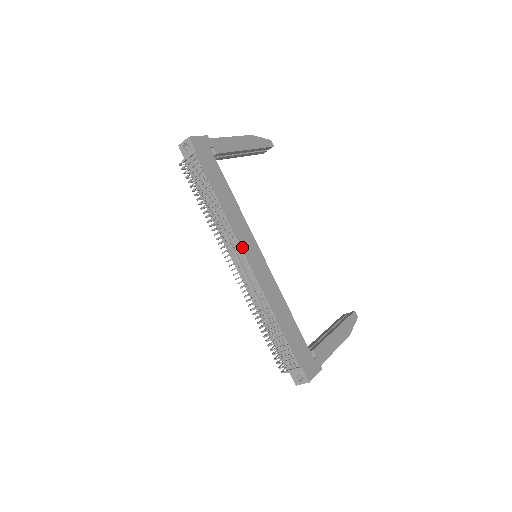
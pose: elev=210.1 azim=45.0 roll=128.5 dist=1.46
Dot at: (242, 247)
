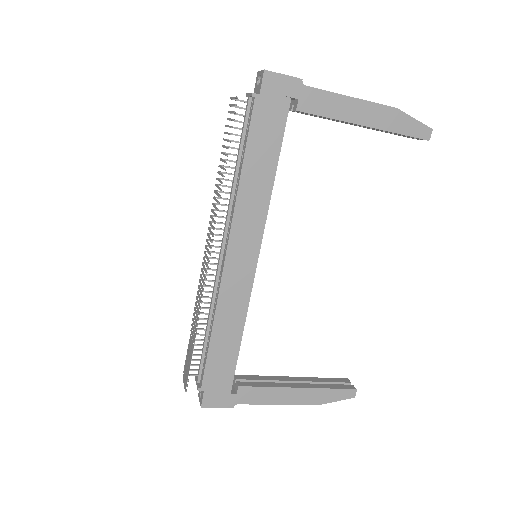
Dot at: (231, 239)
